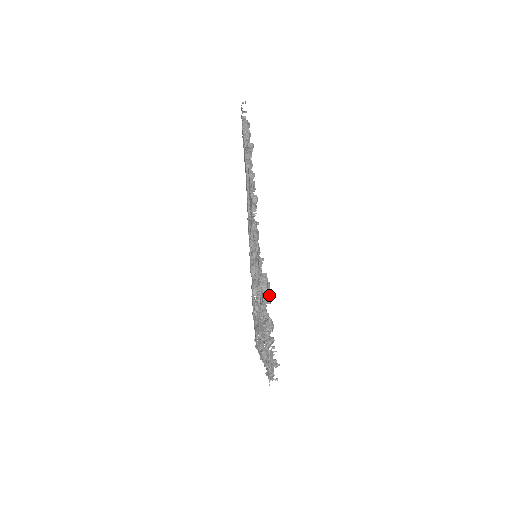
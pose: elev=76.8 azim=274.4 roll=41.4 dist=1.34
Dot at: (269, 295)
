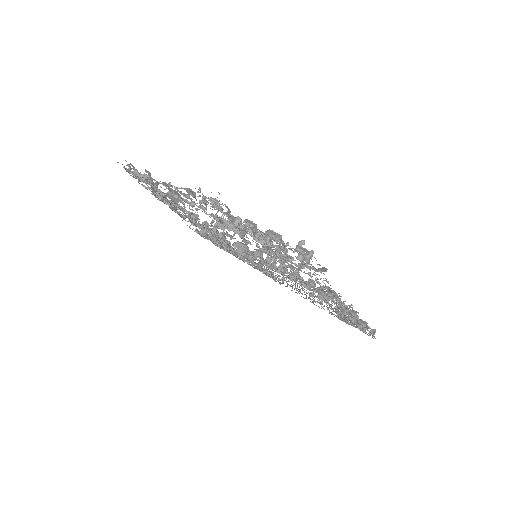
Dot at: occluded
